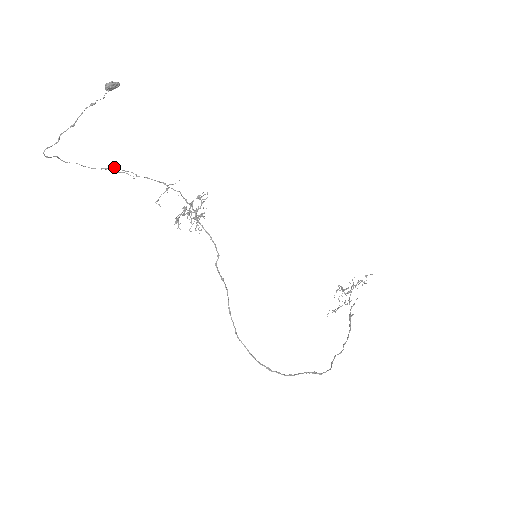
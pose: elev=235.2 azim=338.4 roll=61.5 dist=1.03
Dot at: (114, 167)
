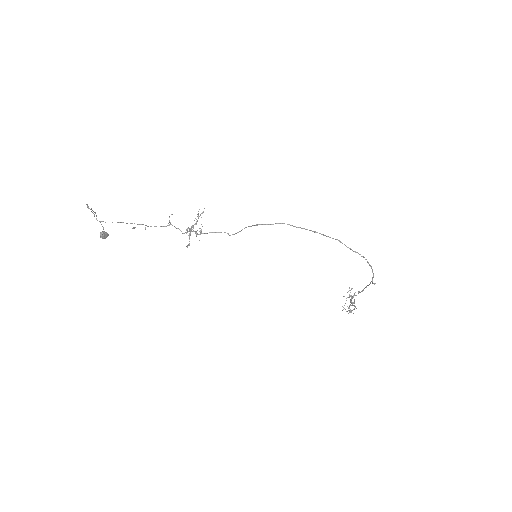
Dot at: (130, 223)
